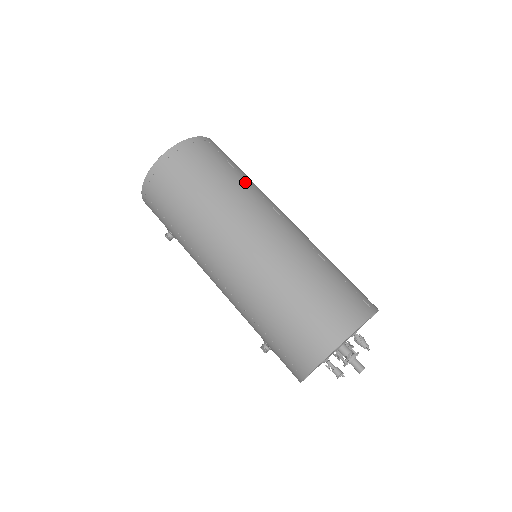
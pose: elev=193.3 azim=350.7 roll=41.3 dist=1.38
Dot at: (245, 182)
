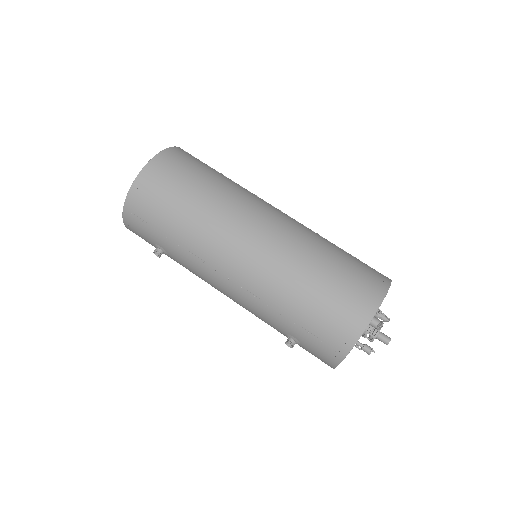
Dot at: (235, 183)
